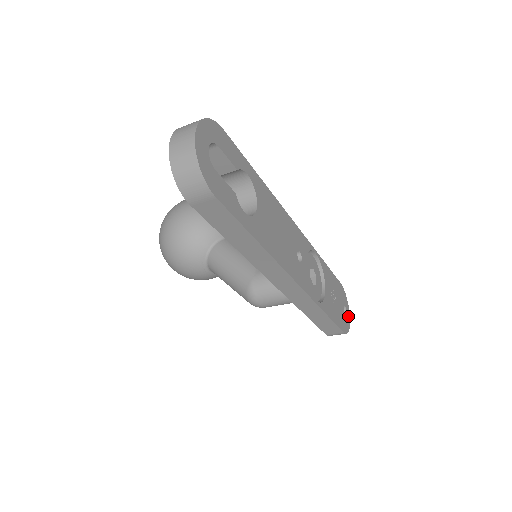
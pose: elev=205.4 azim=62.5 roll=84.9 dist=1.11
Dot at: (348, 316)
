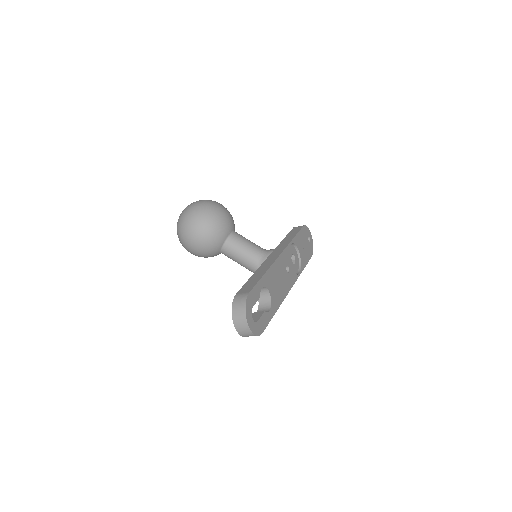
Dot at: (311, 238)
